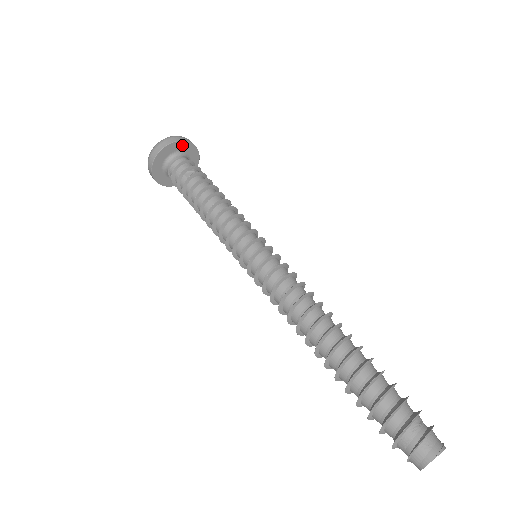
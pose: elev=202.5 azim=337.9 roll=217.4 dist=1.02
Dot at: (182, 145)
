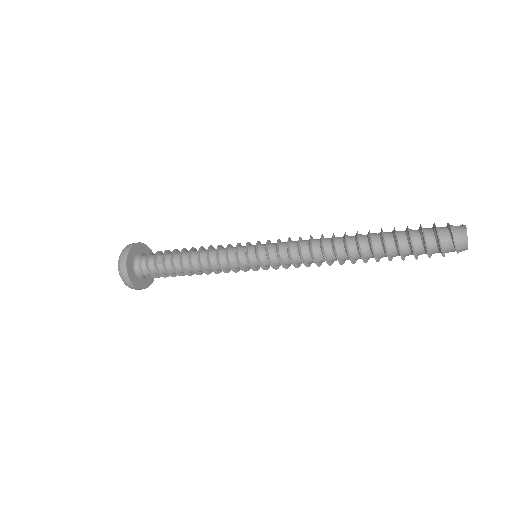
Dot at: (133, 250)
